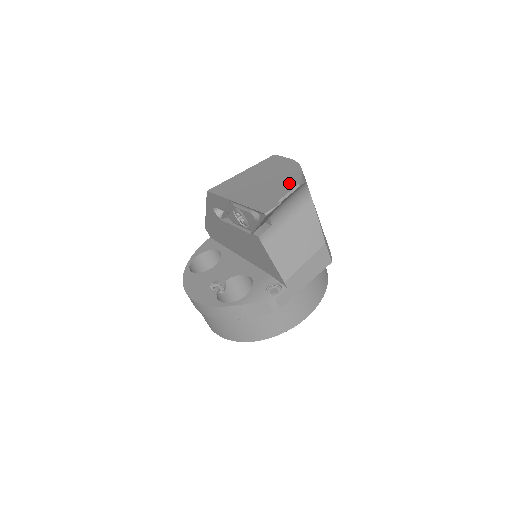
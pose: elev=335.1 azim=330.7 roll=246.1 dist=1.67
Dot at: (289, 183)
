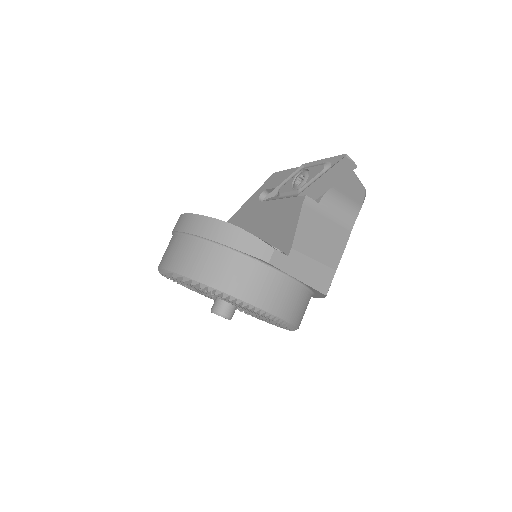
Dot at: occluded
